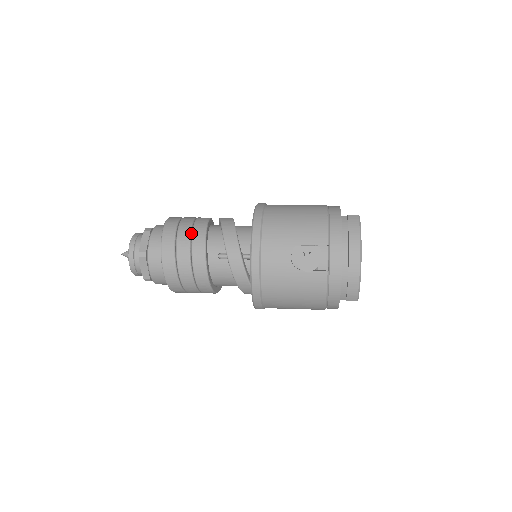
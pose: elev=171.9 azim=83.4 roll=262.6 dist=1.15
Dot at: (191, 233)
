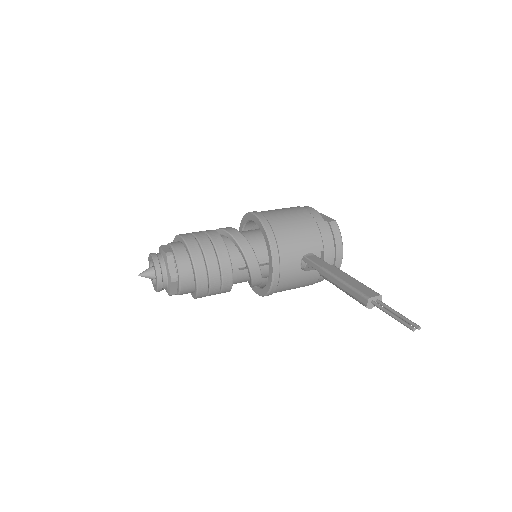
Dot at: (216, 255)
